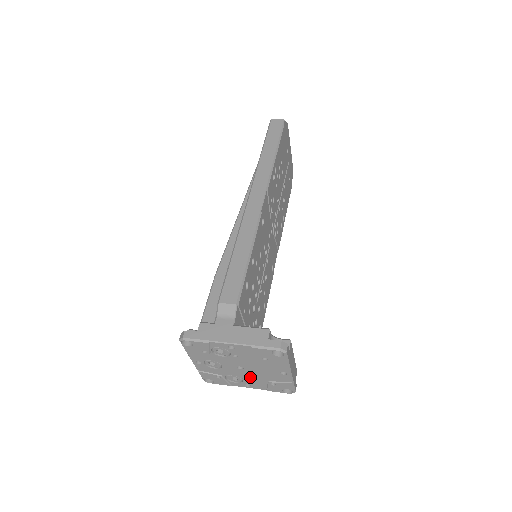
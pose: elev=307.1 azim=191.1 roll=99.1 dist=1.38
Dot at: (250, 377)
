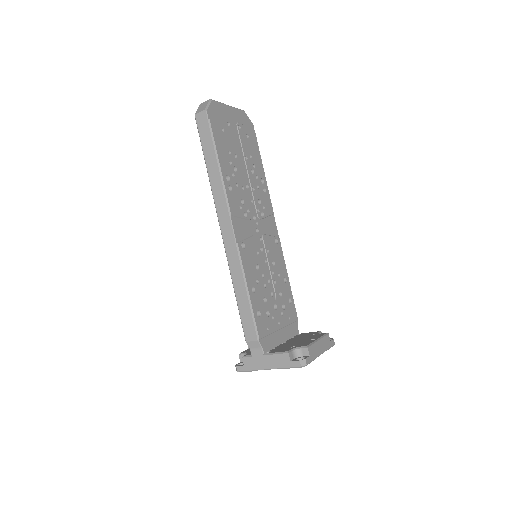
Dot at: occluded
